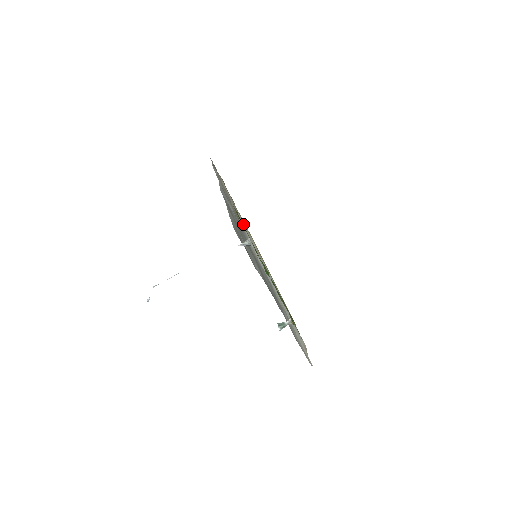
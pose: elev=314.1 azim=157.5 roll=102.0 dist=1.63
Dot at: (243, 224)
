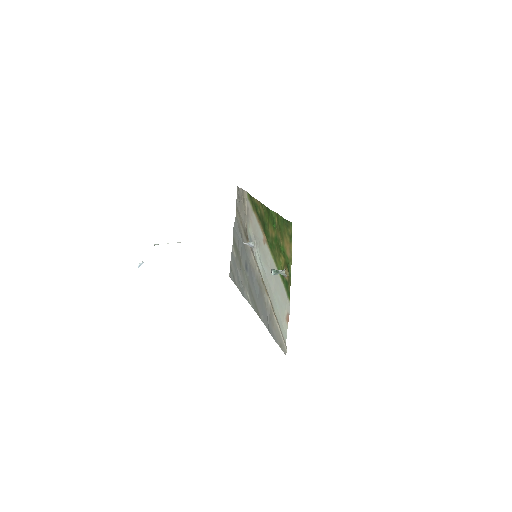
Dot at: (254, 226)
